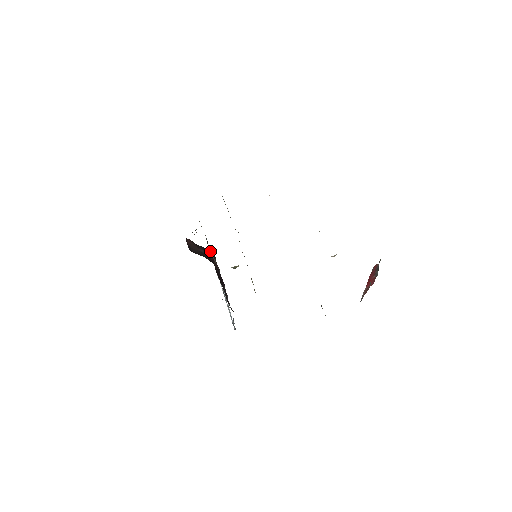
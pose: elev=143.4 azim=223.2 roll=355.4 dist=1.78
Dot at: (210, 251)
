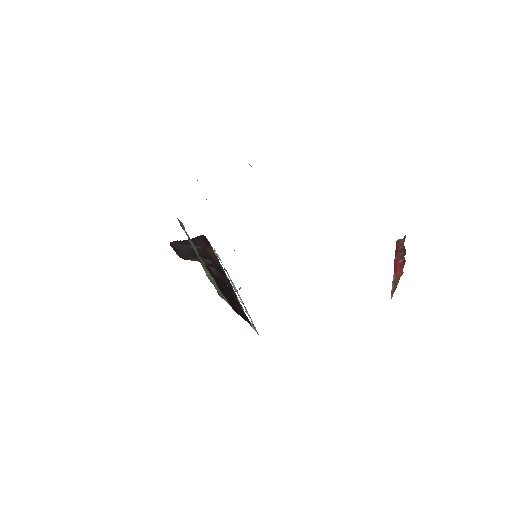
Dot at: (201, 240)
